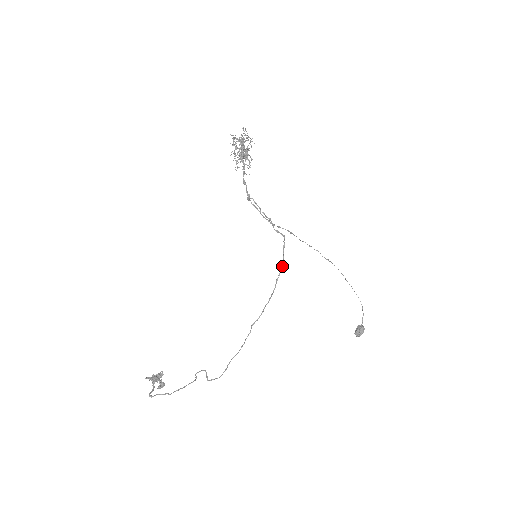
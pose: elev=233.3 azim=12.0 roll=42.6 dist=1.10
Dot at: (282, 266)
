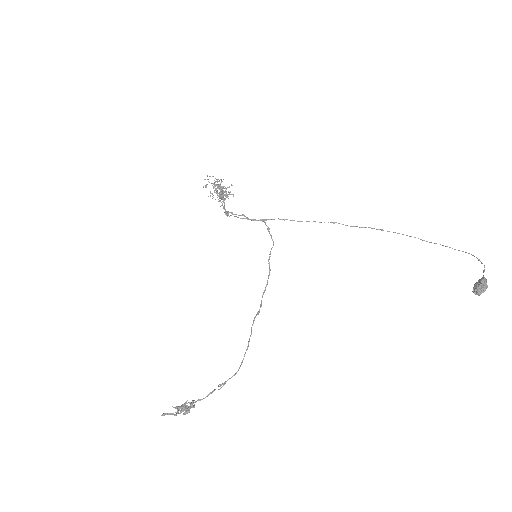
Dot at: occluded
